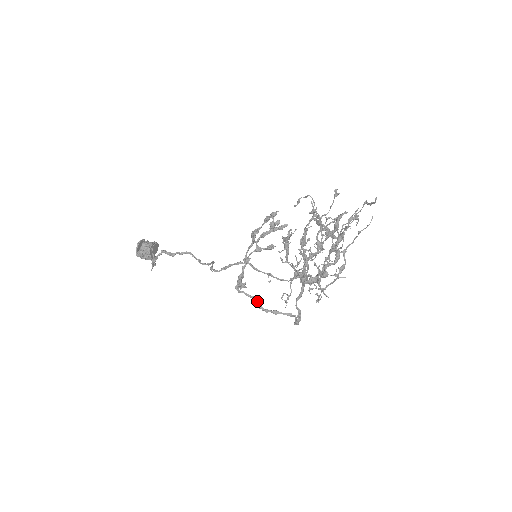
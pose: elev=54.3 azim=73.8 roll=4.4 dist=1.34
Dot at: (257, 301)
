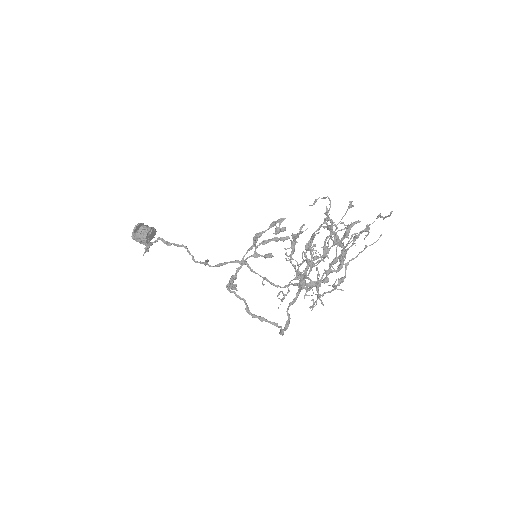
Dot at: (246, 304)
